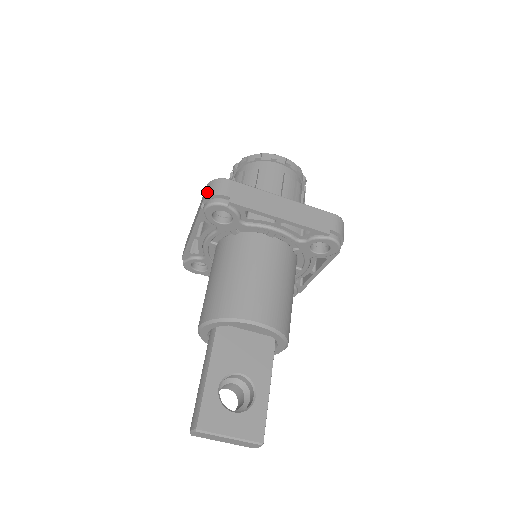
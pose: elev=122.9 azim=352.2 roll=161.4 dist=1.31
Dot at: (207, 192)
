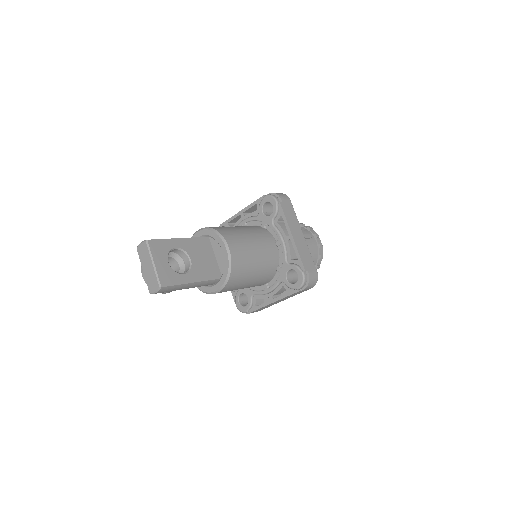
Dot at: occluded
